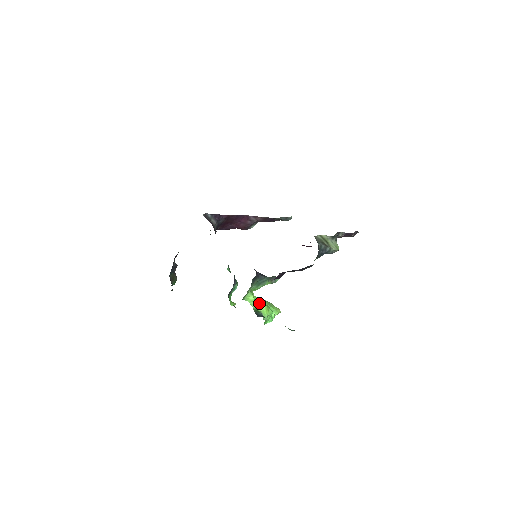
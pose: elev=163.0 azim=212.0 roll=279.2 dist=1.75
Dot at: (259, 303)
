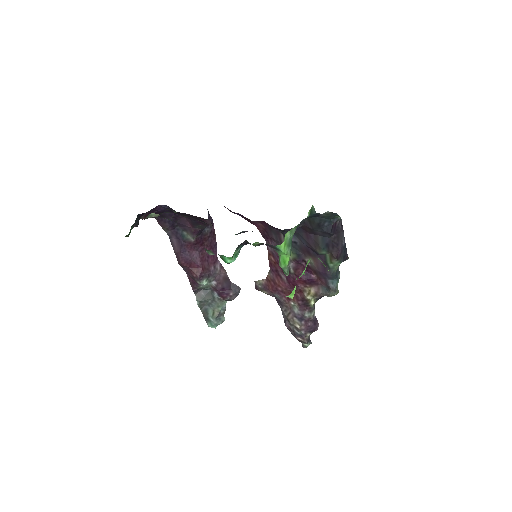
Dot at: occluded
